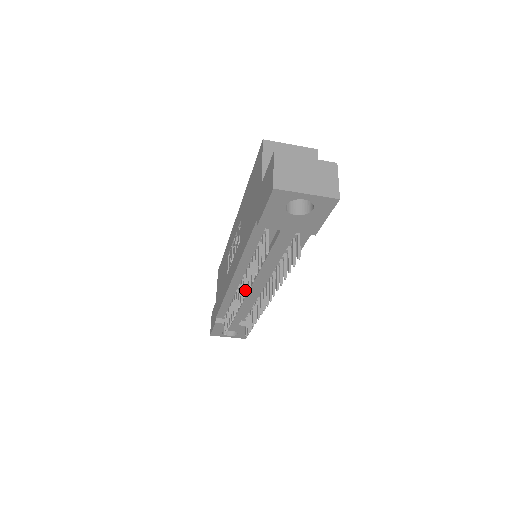
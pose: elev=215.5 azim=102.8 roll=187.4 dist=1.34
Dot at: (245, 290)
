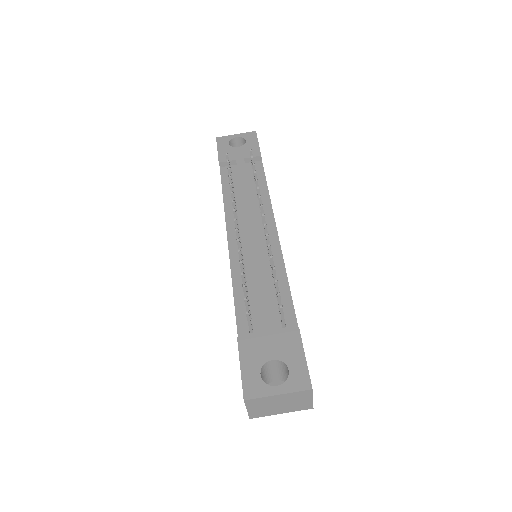
Dot at: (235, 214)
